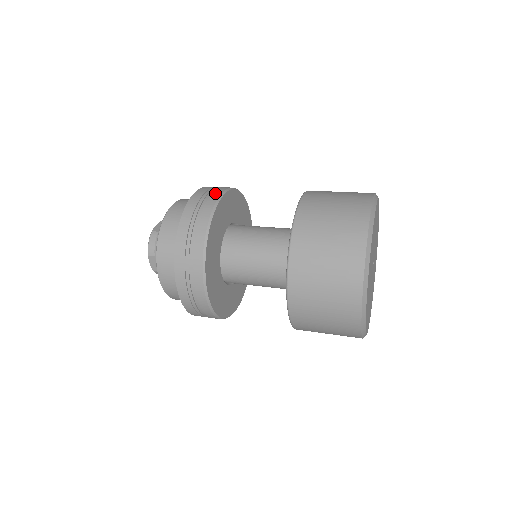
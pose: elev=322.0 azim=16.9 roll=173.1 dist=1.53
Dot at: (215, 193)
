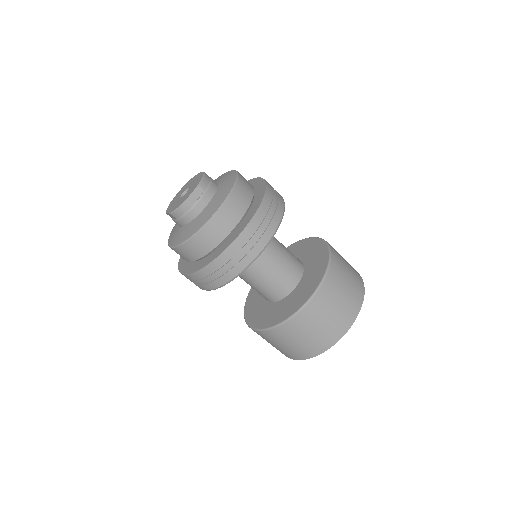
Dot at: (263, 239)
